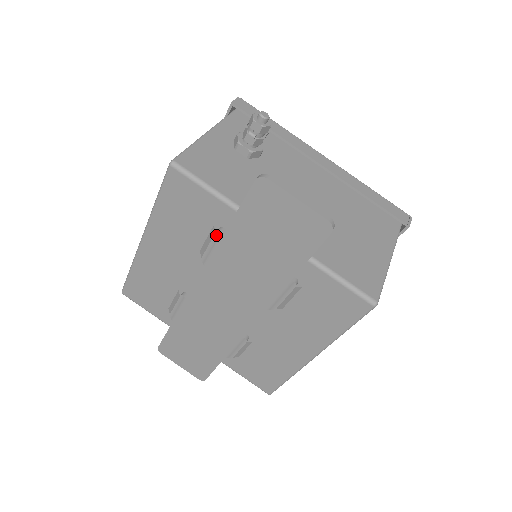
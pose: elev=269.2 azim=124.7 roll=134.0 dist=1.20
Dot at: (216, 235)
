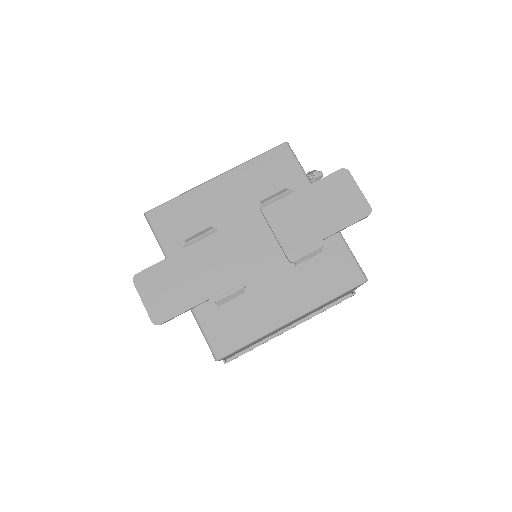
Dot at: (287, 192)
